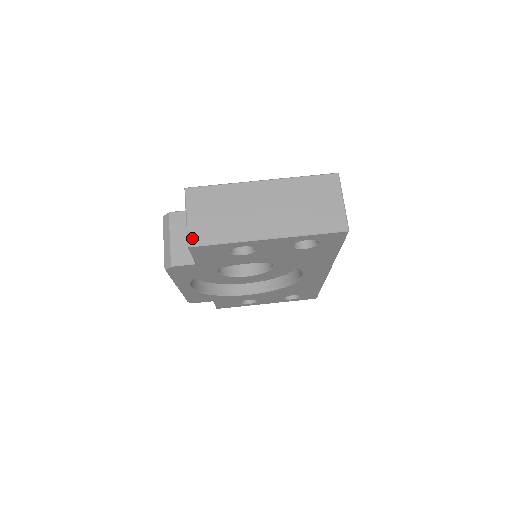
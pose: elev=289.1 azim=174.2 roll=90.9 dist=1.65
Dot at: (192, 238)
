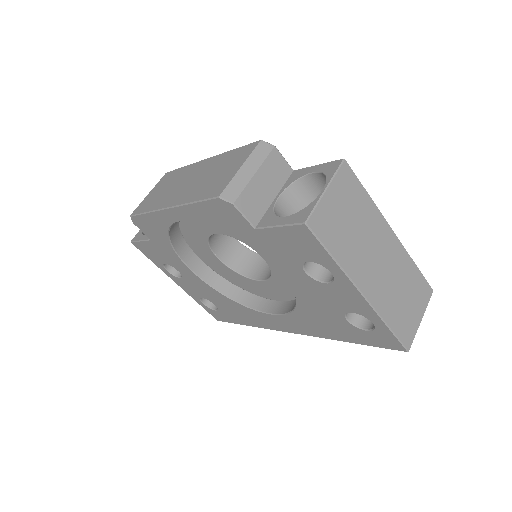
Dot at: (315, 218)
